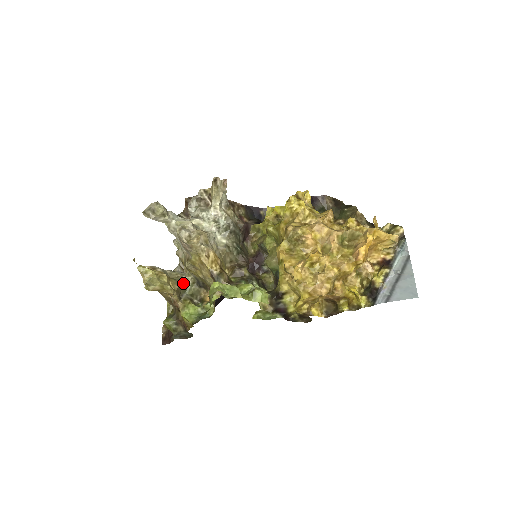
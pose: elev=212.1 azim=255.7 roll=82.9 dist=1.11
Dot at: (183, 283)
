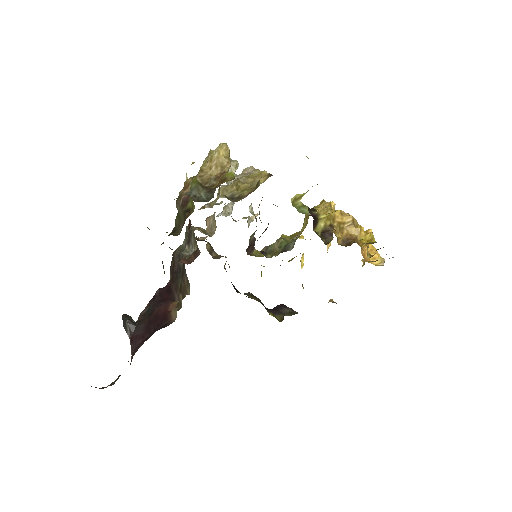
Dot at: (219, 190)
